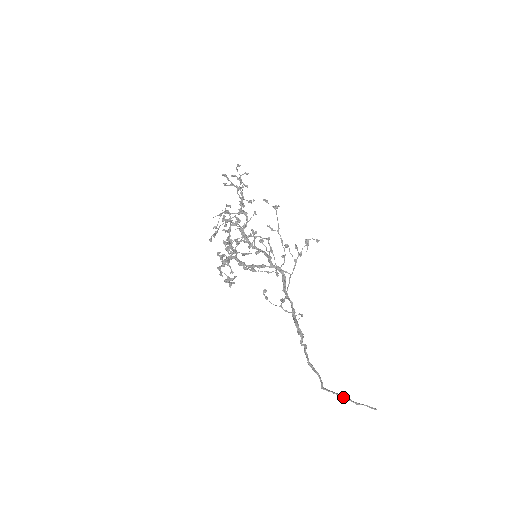
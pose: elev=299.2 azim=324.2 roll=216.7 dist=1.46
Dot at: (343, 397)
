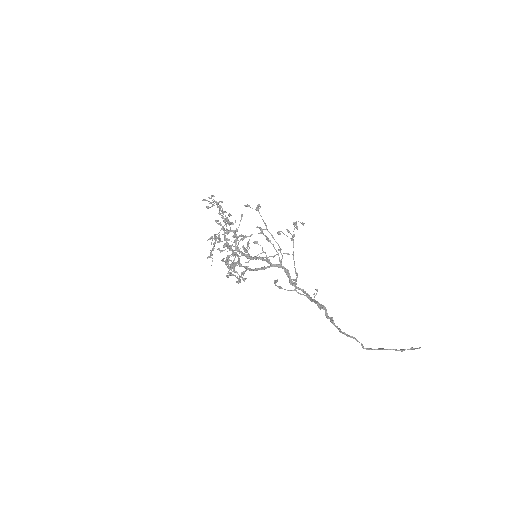
Dot at: (386, 349)
